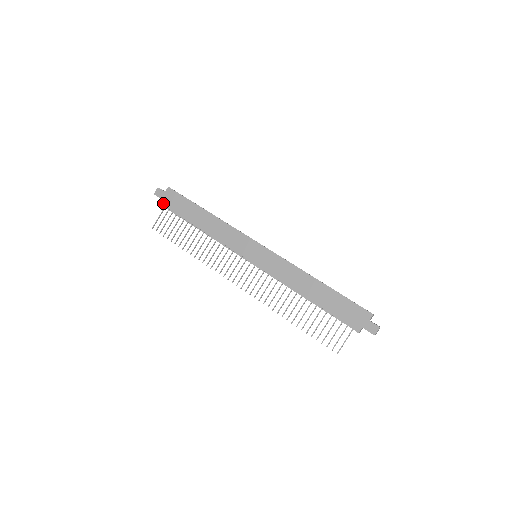
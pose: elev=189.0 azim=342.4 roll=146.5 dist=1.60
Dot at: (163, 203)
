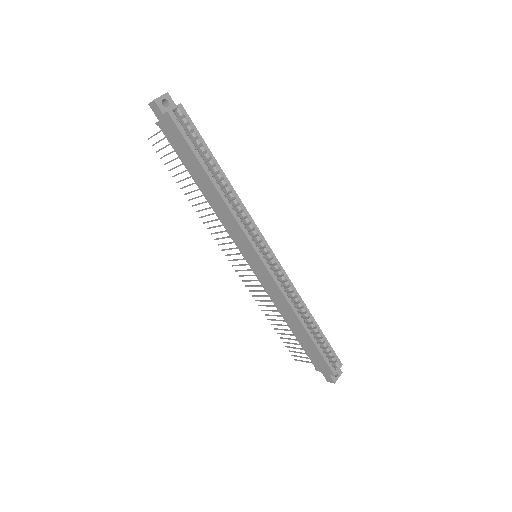
Dot at: (160, 126)
